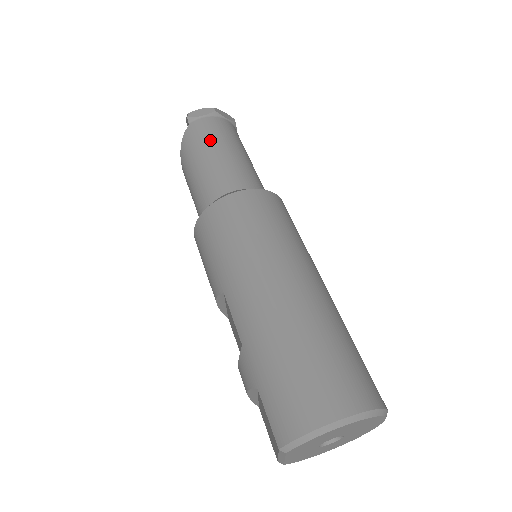
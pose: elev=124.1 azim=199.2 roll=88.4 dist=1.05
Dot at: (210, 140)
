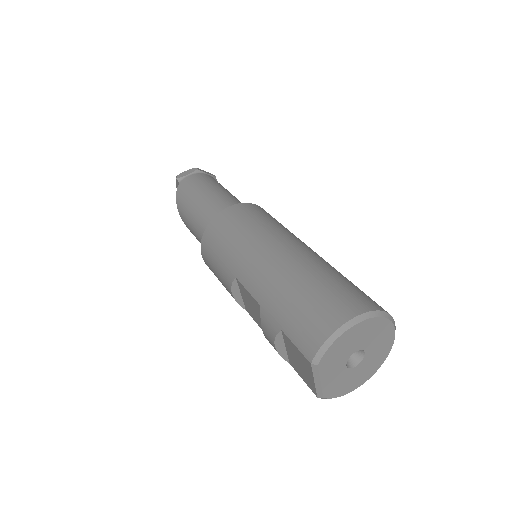
Dot at: (198, 187)
